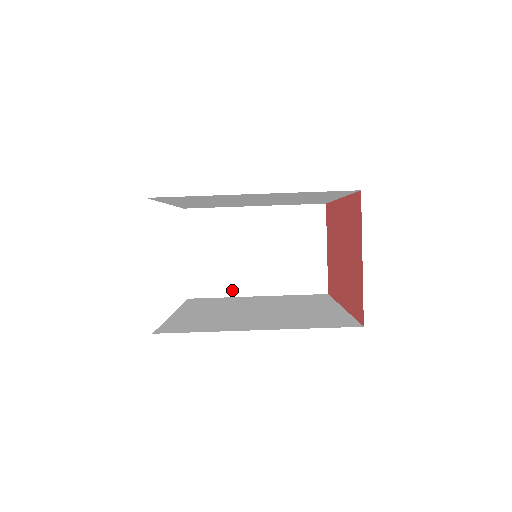
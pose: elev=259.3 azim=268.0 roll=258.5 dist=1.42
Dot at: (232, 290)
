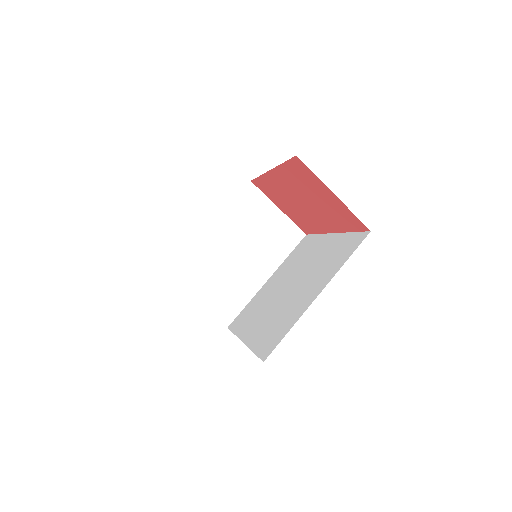
Dot at: (249, 293)
